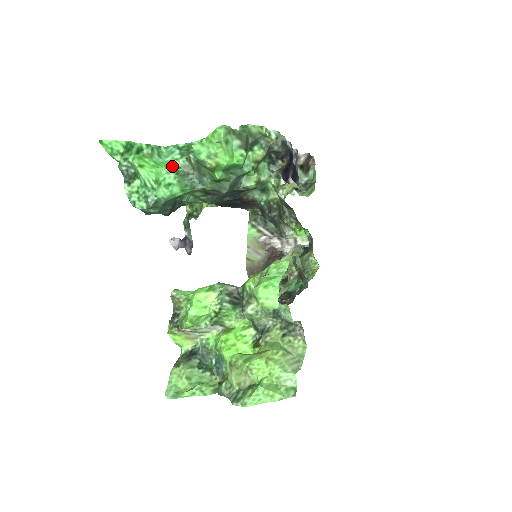
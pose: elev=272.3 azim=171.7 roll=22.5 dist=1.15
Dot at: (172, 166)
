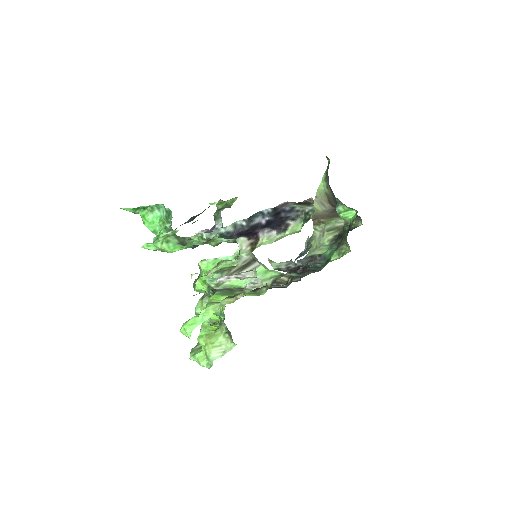
Dot at: (163, 222)
